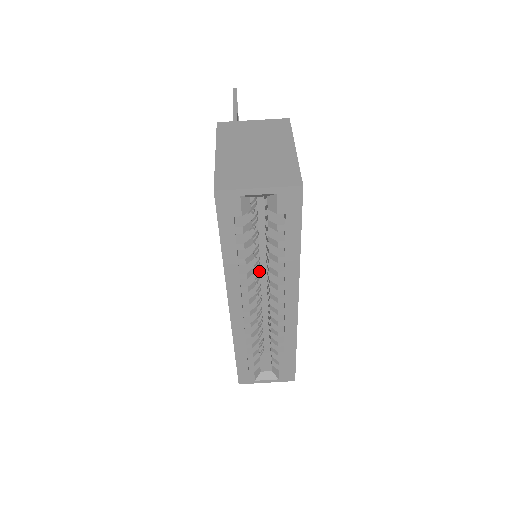
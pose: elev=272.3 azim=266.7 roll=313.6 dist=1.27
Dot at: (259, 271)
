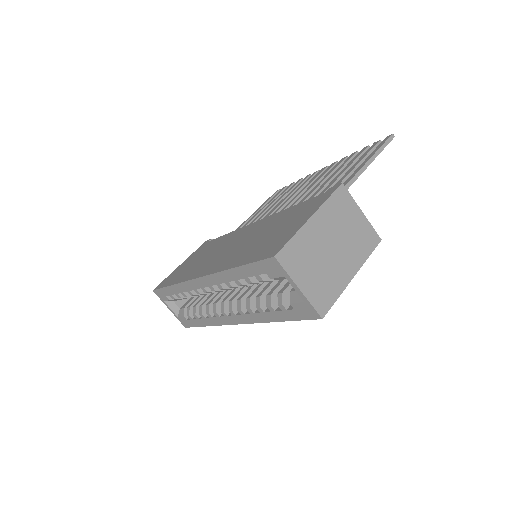
Dot at: occluded
